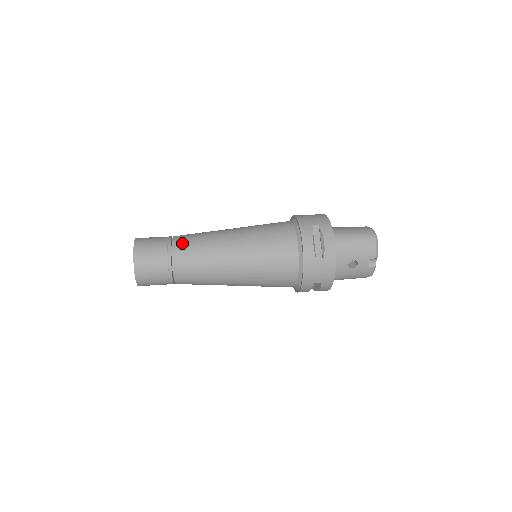
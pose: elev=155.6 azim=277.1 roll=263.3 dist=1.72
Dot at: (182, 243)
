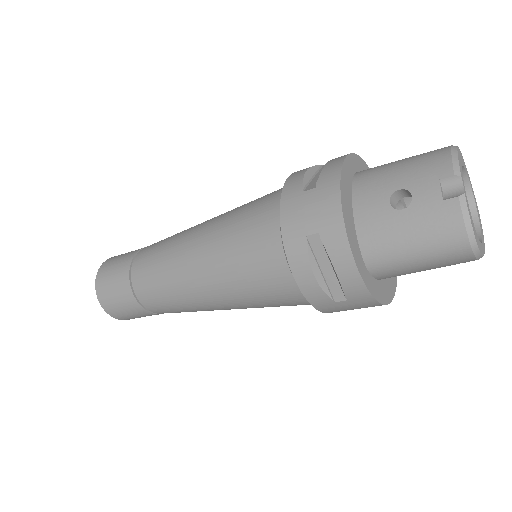
Dot at: occluded
